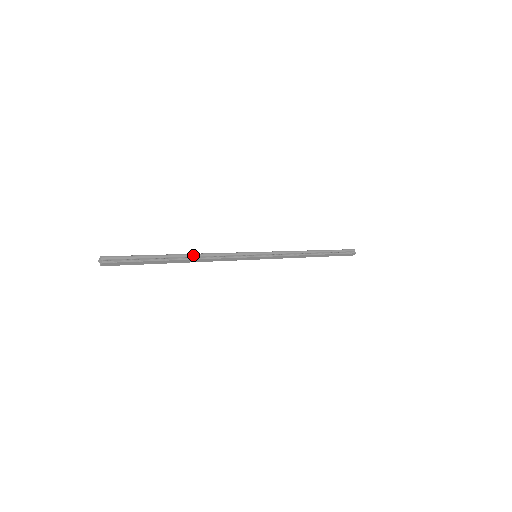
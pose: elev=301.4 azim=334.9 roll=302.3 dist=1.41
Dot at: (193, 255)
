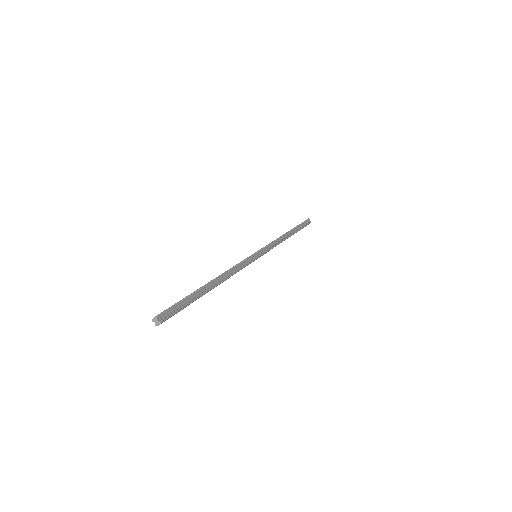
Dot at: (219, 278)
